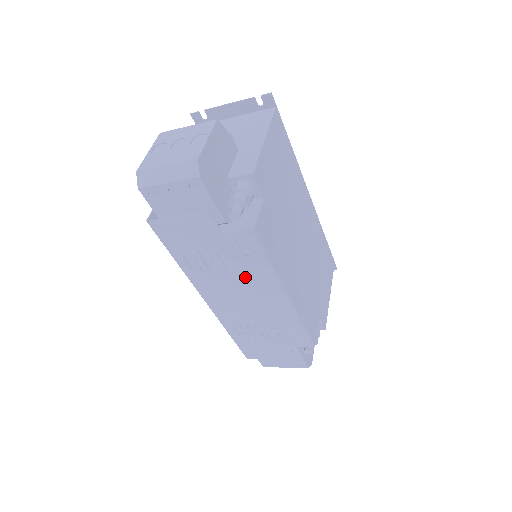
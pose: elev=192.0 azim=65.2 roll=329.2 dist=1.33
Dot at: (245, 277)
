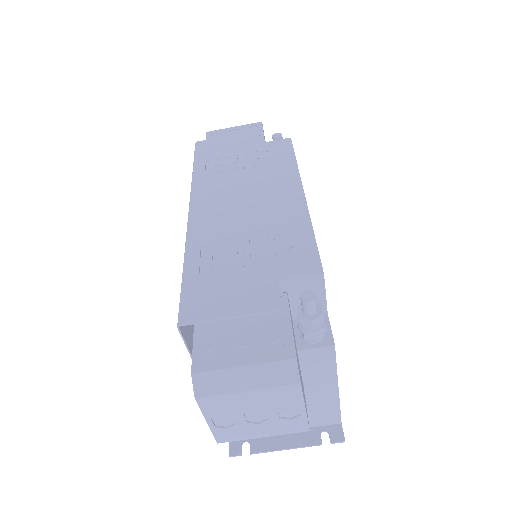
Dot at: (261, 175)
